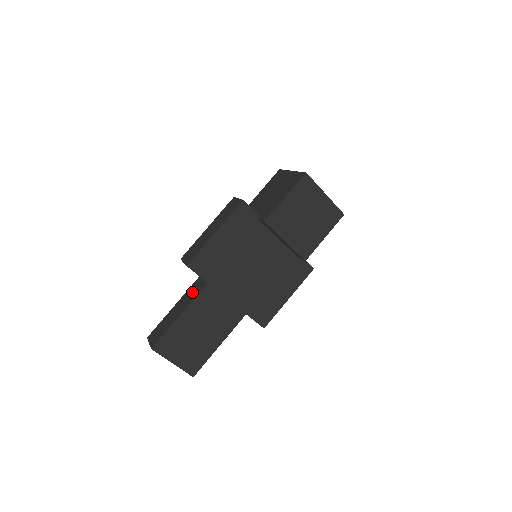
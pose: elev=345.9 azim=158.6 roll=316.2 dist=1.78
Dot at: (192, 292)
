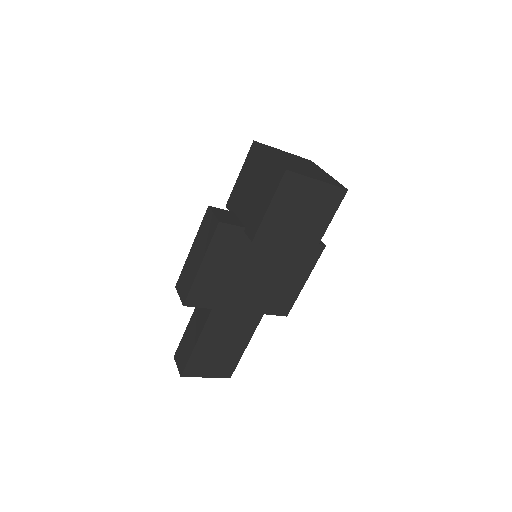
Dot at: (200, 314)
